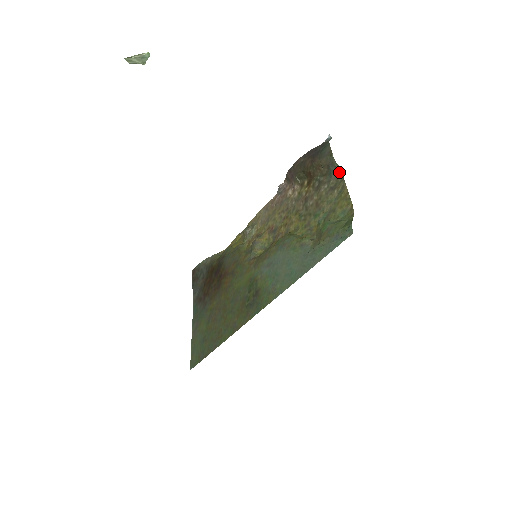
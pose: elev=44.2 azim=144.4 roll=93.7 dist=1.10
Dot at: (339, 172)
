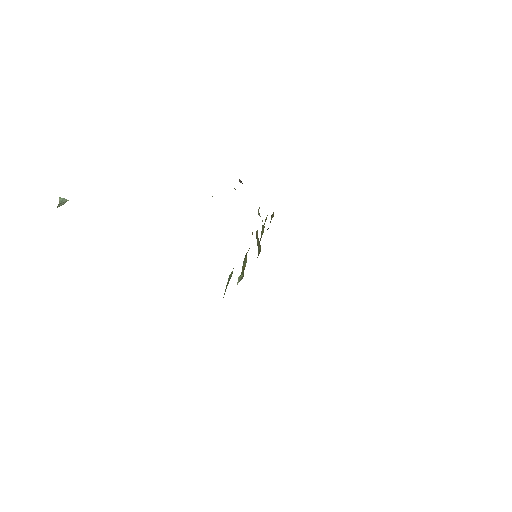
Dot at: occluded
